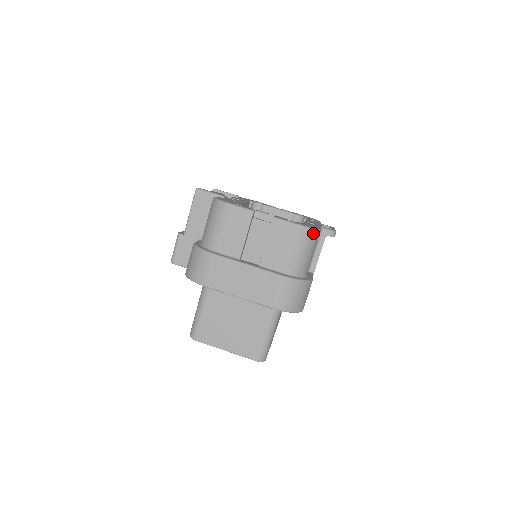
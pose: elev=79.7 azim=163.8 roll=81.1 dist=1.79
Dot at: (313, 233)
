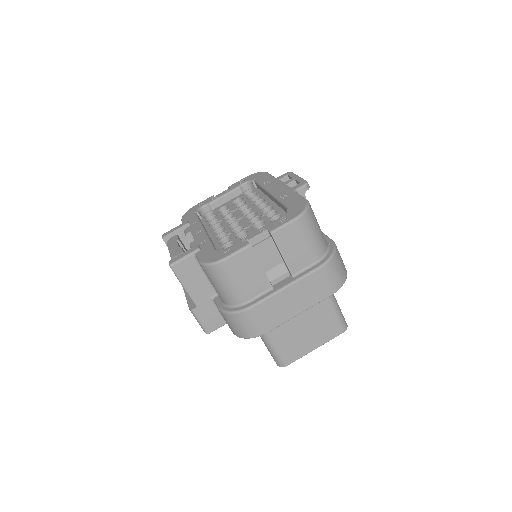
Dot at: (309, 212)
